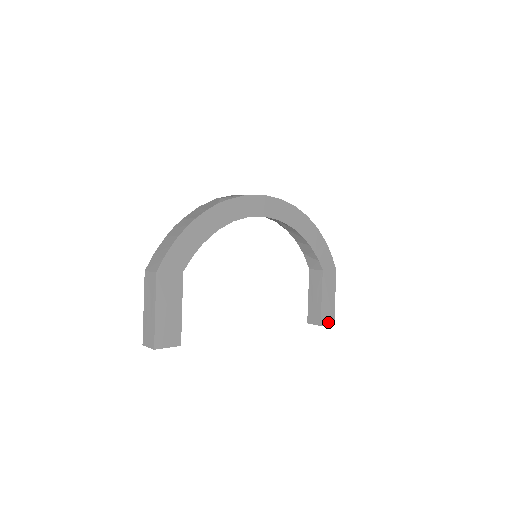
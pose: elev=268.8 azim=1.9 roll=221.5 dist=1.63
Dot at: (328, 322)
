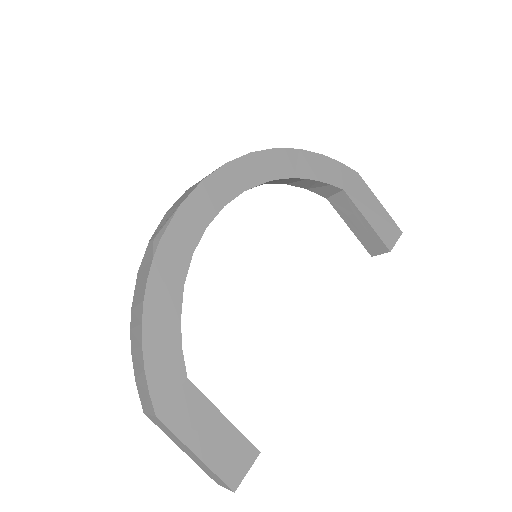
Dot at: (395, 238)
